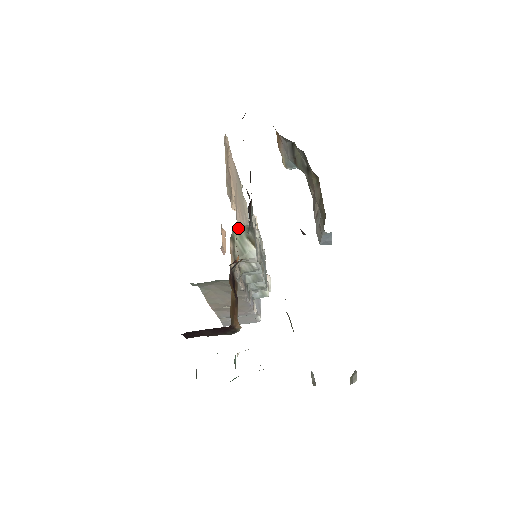
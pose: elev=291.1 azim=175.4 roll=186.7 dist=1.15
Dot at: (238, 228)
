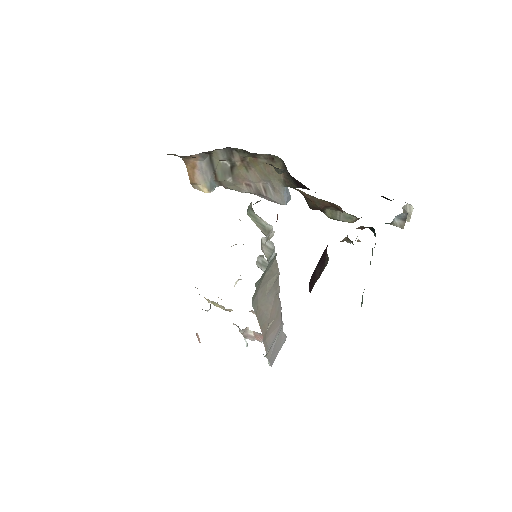
Dot at: (247, 211)
